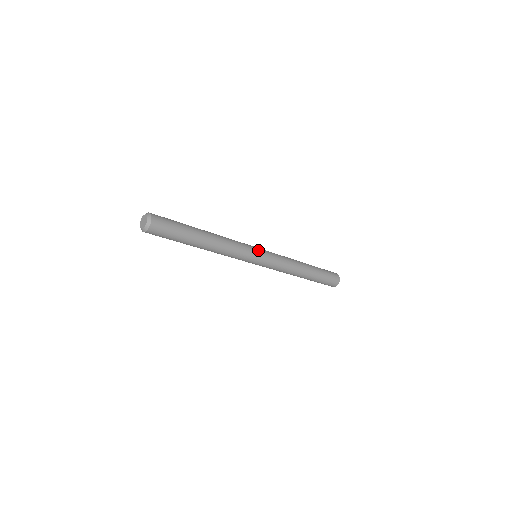
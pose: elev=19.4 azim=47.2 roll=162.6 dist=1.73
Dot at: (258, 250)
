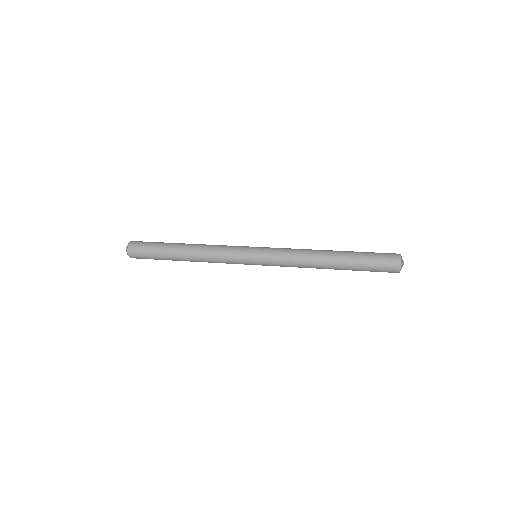
Dot at: (250, 262)
